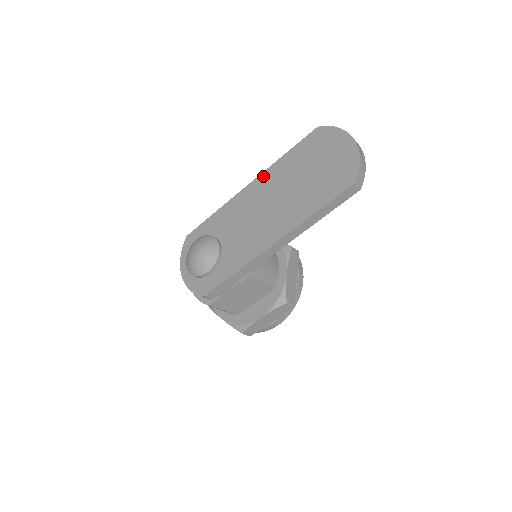
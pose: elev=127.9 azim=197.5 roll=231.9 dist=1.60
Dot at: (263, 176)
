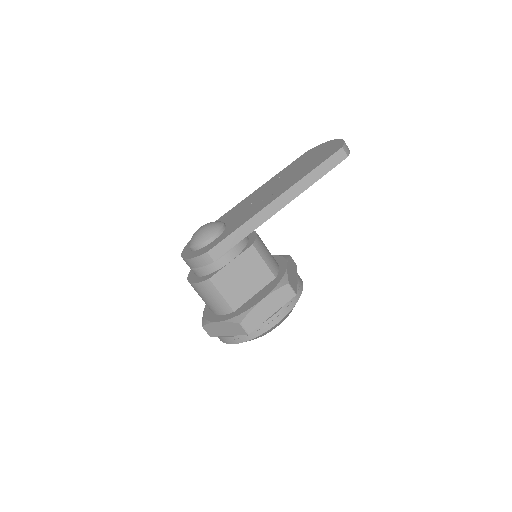
Dot at: (264, 185)
